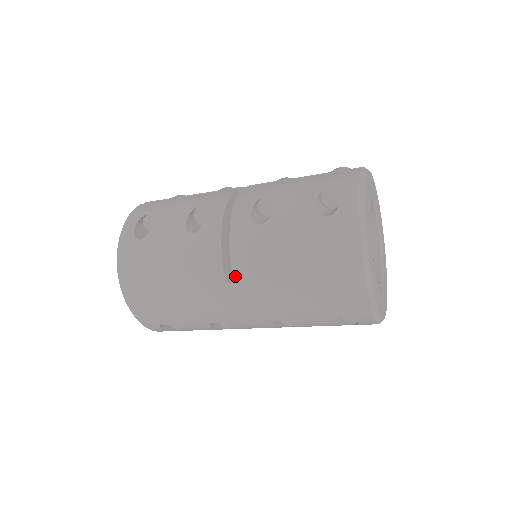
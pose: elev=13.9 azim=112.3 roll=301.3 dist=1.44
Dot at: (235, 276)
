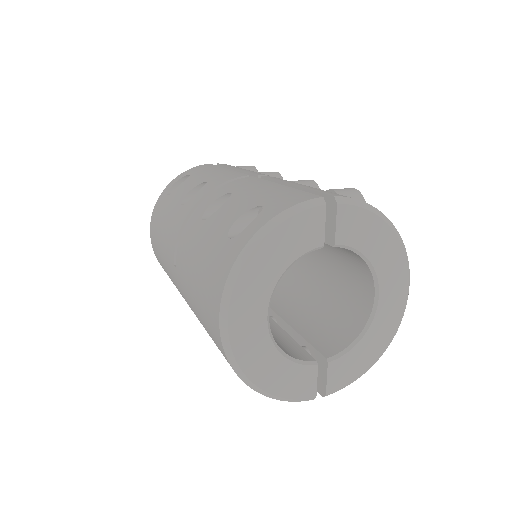
Dot at: (177, 262)
